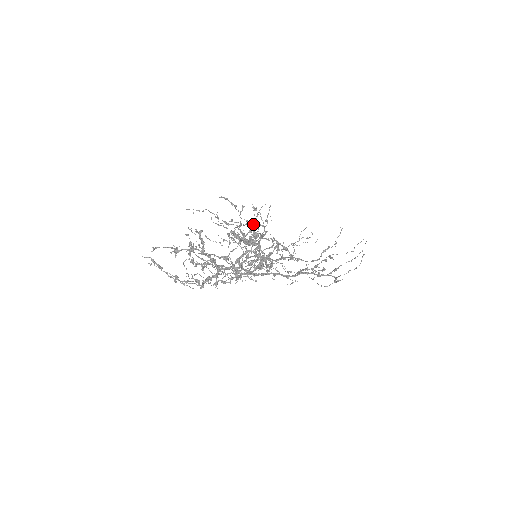
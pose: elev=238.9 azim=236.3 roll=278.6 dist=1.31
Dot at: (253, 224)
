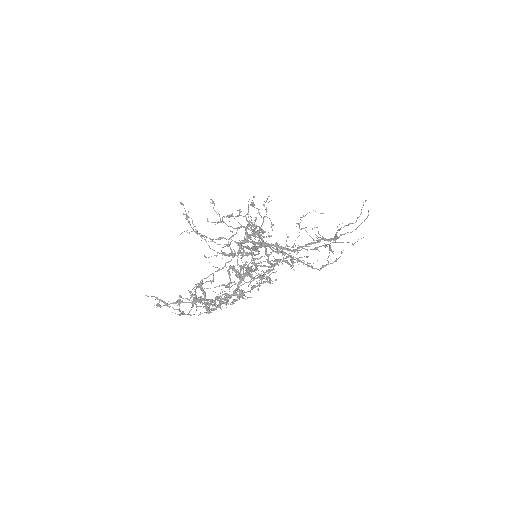
Dot at: occluded
